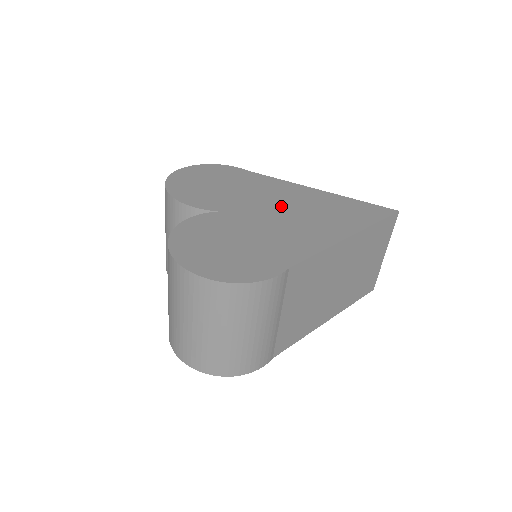
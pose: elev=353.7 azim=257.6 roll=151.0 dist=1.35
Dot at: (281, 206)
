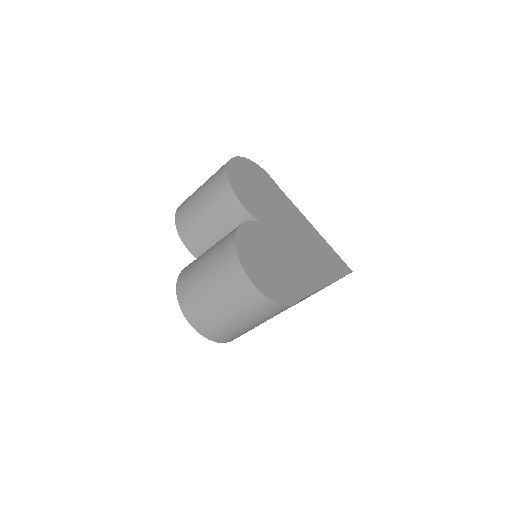
Dot at: (295, 236)
